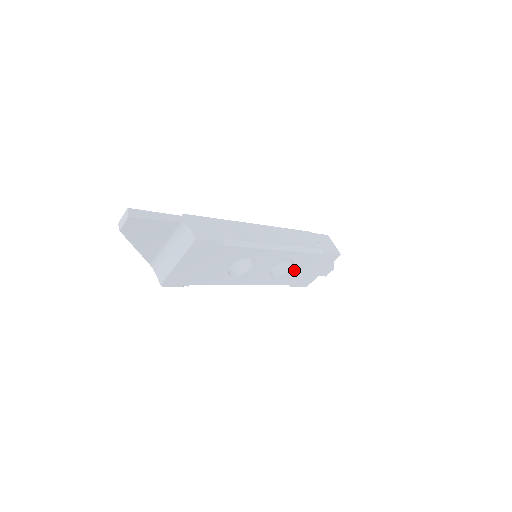
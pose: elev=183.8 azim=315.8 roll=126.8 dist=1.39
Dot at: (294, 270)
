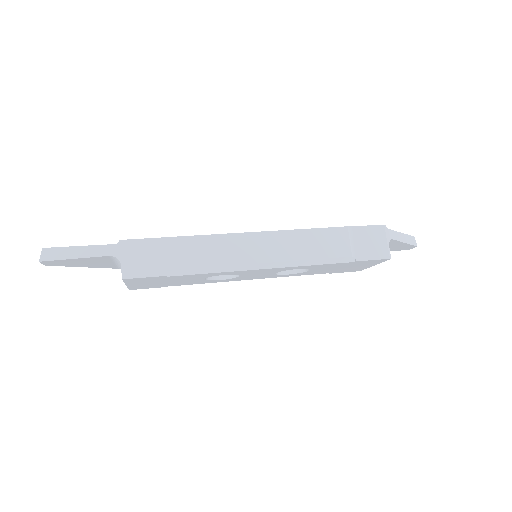
Dot at: (317, 270)
